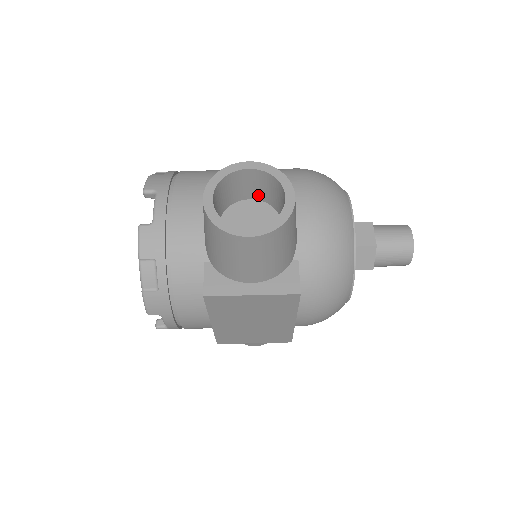
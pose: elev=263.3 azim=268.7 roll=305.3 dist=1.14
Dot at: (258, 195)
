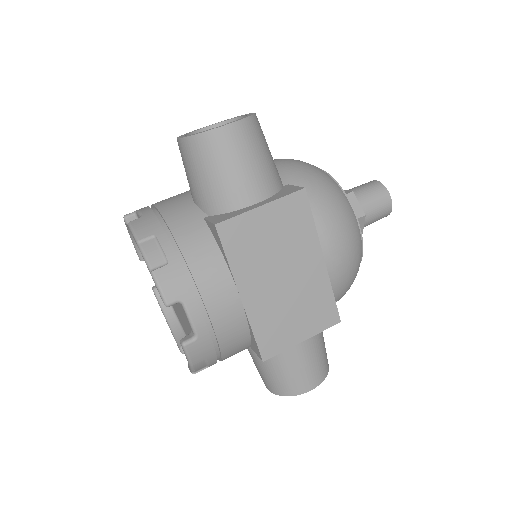
Dot at: occluded
